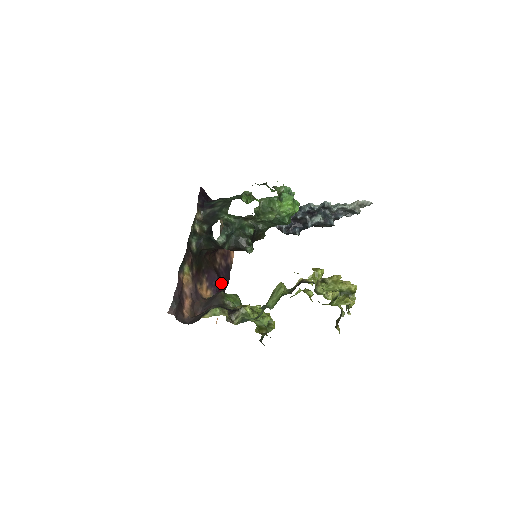
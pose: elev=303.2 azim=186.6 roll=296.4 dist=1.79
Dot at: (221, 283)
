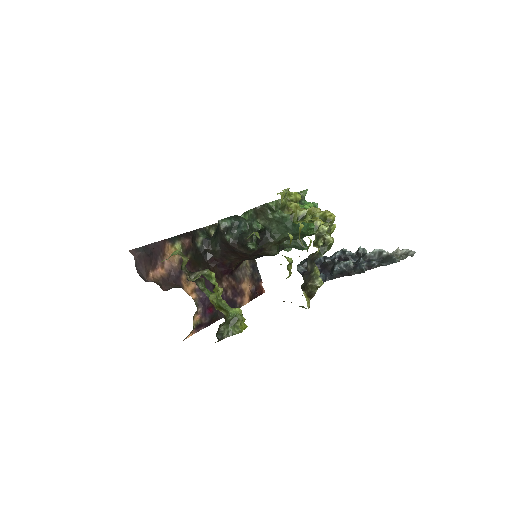
Dot at: occluded
